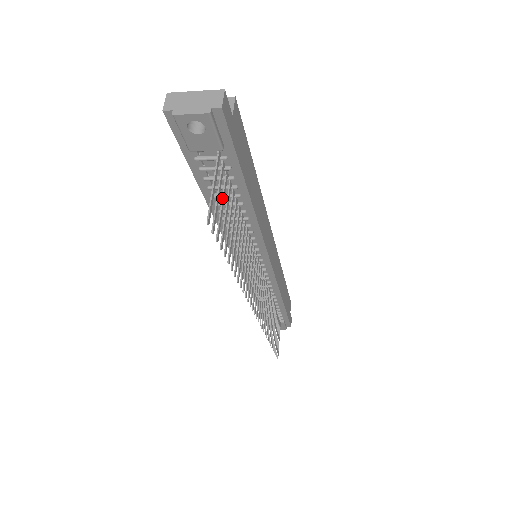
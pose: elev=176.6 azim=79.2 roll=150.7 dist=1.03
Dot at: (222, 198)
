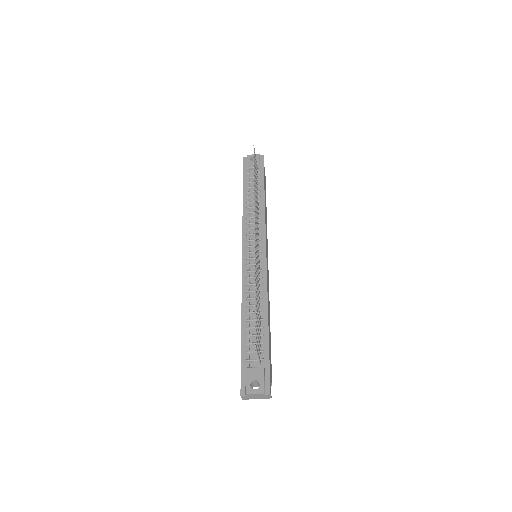
Dot at: (256, 169)
